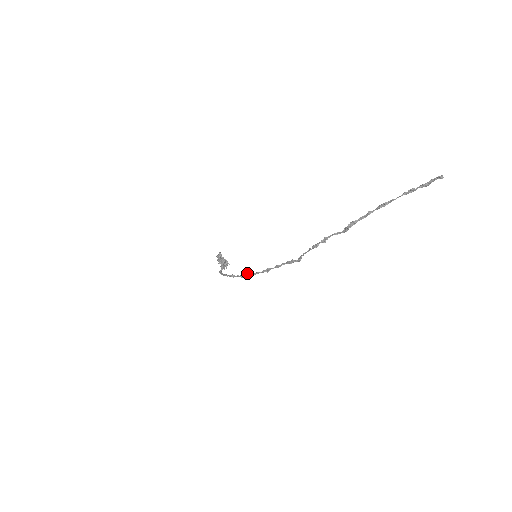
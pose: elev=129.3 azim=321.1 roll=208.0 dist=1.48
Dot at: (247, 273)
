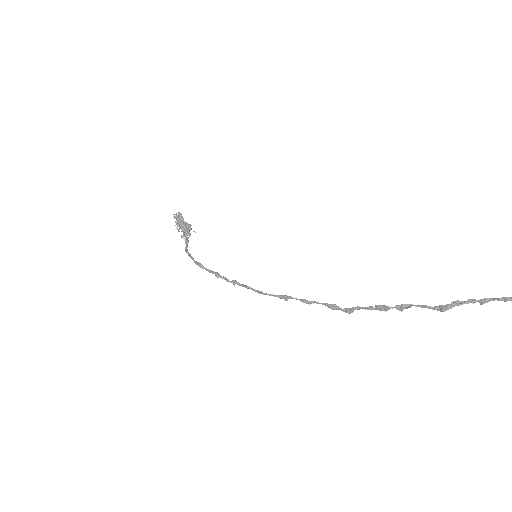
Dot at: occluded
